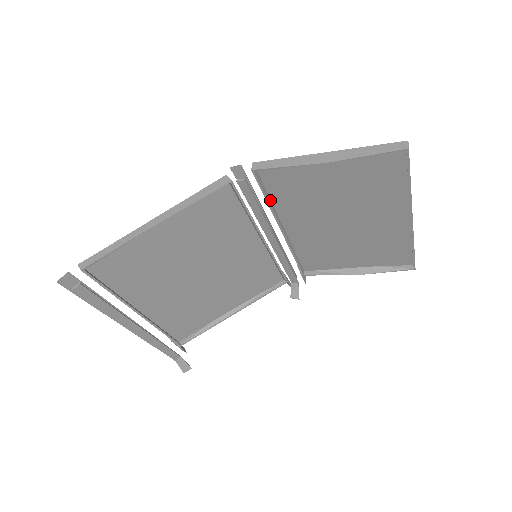
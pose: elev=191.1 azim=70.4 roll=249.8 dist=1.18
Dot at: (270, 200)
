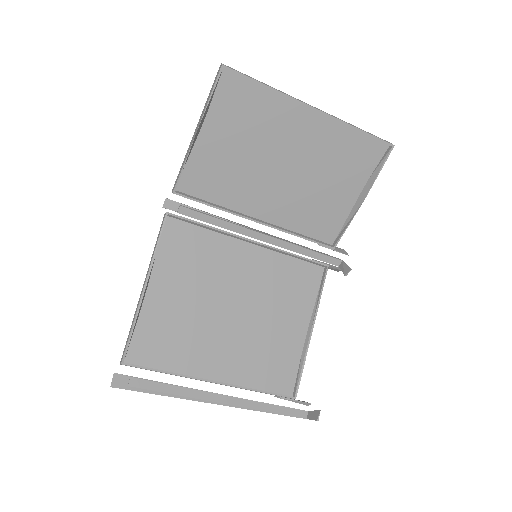
Dot at: (218, 206)
